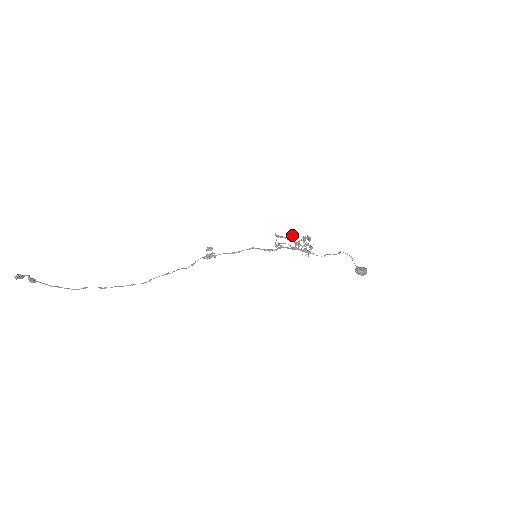
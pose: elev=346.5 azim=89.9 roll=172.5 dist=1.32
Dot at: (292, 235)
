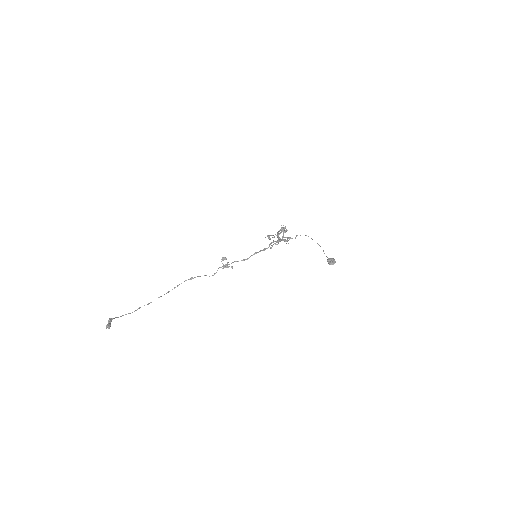
Dot at: occluded
